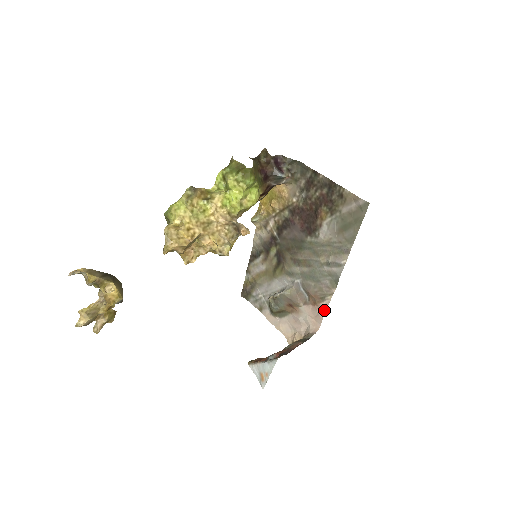
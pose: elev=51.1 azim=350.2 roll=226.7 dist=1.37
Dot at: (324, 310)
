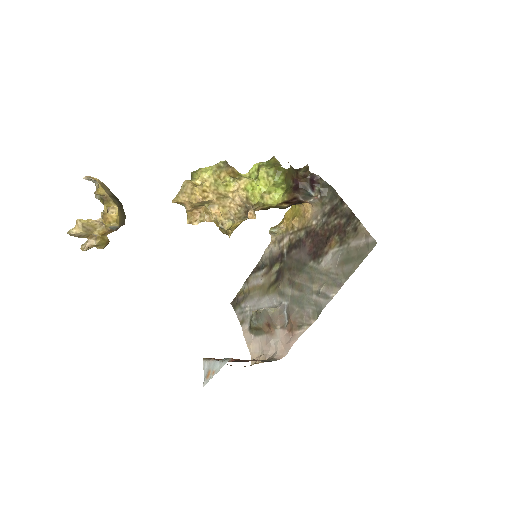
Dot at: (296, 338)
